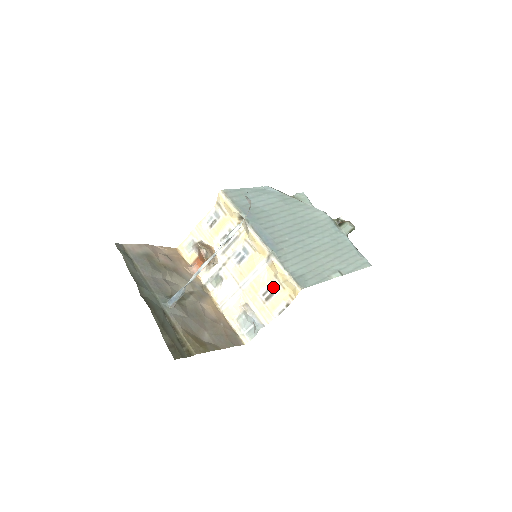
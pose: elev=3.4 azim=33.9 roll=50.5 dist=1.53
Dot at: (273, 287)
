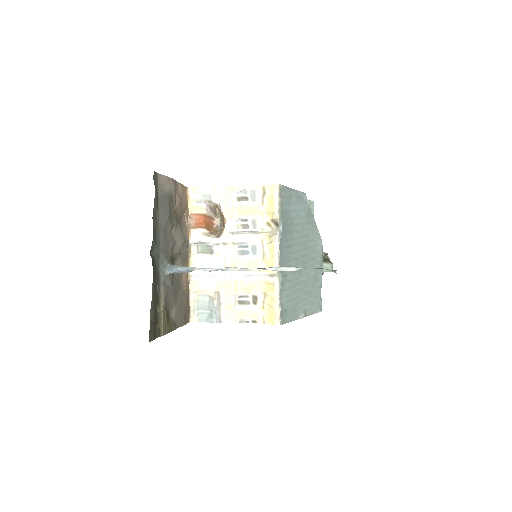
Dot at: (254, 299)
